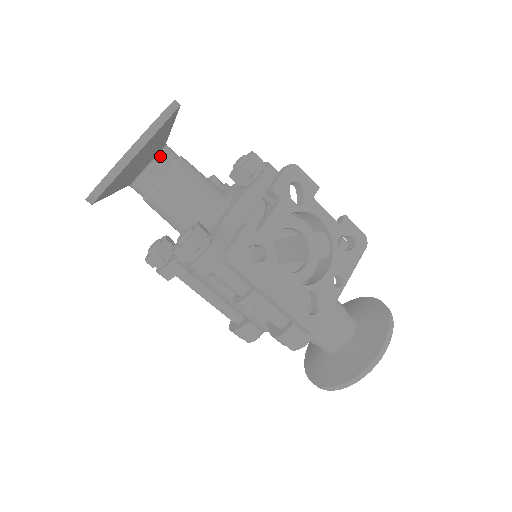
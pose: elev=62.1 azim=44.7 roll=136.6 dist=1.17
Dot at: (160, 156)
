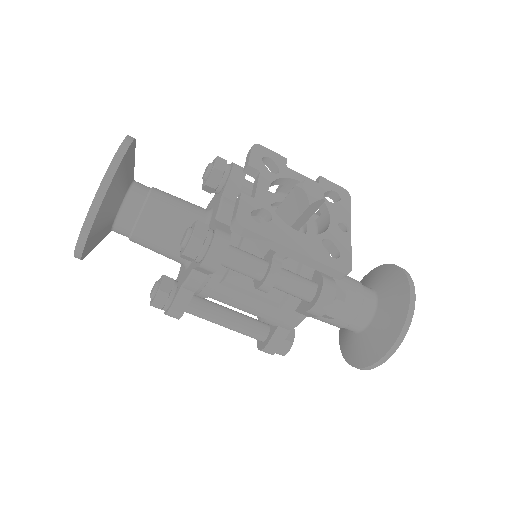
Dot at: (133, 186)
